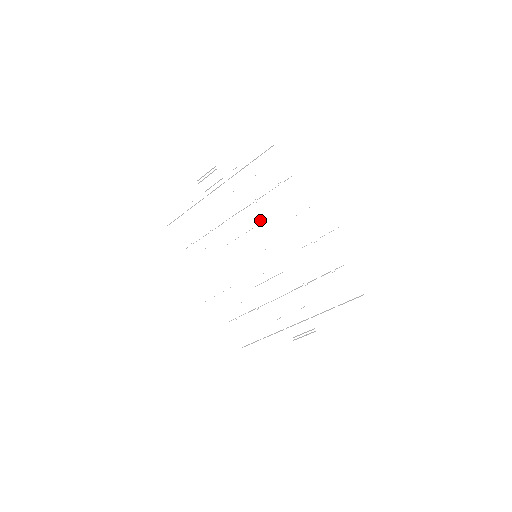
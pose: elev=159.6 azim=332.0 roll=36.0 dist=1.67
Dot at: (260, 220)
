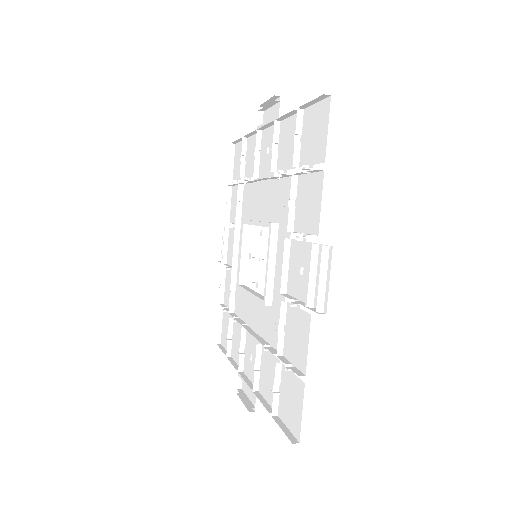
Dot at: (249, 215)
